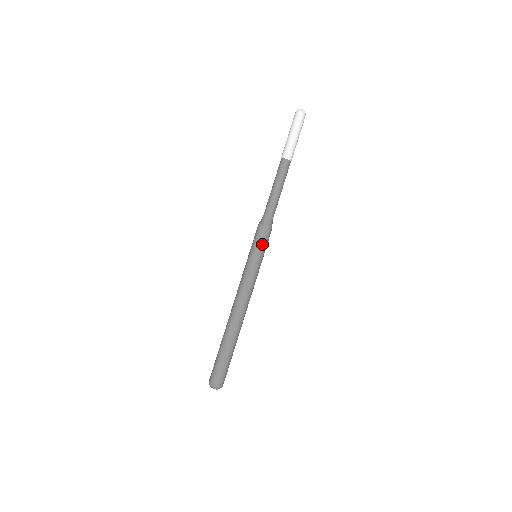
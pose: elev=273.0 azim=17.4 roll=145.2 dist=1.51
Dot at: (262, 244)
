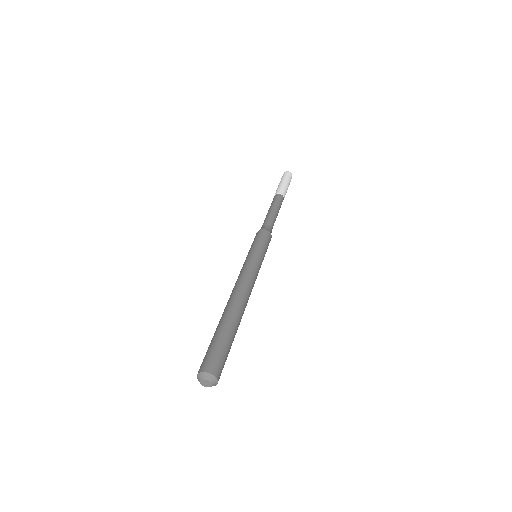
Dot at: (259, 241)
